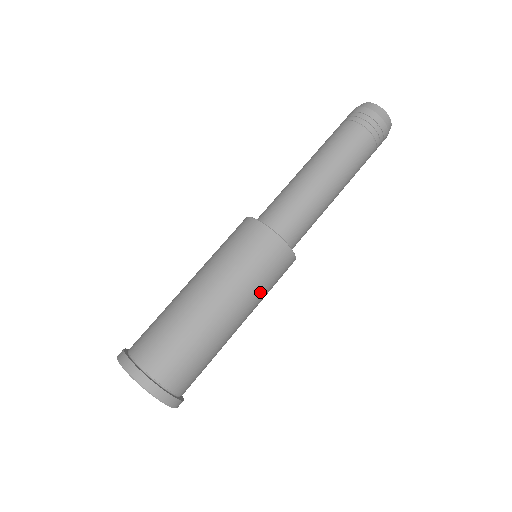
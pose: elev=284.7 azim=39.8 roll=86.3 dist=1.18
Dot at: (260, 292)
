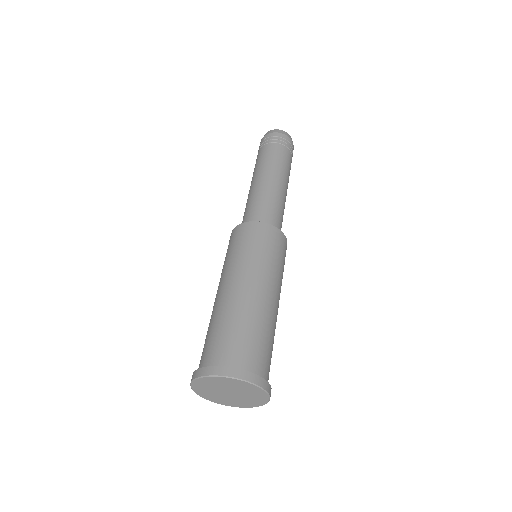
Dot at: (258, 259)
